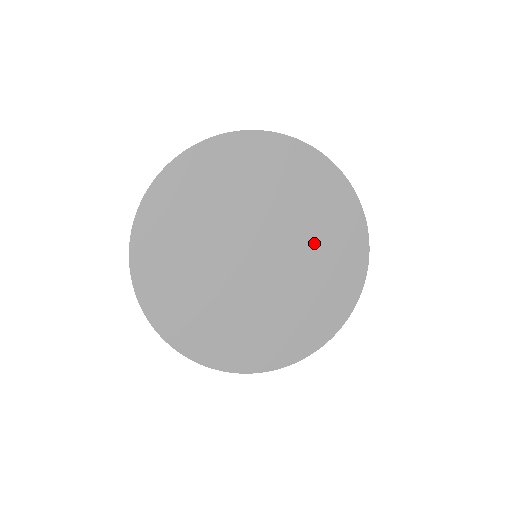
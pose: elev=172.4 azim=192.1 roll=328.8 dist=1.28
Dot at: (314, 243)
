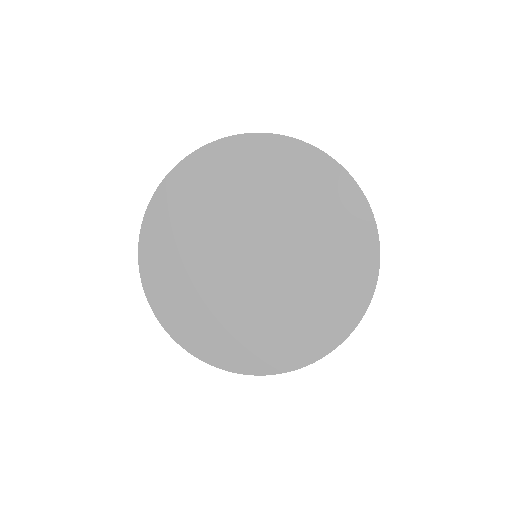
Dot at: (306, 292)
